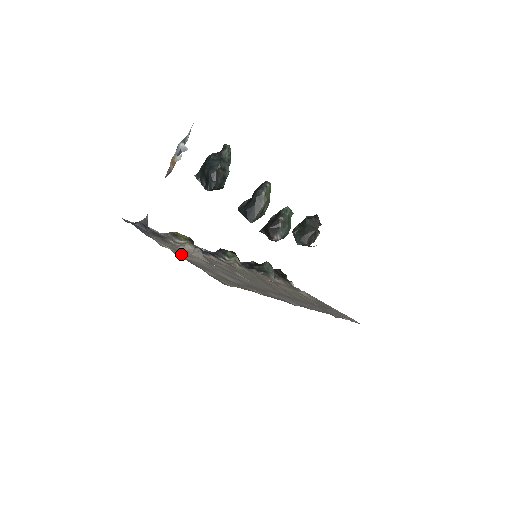
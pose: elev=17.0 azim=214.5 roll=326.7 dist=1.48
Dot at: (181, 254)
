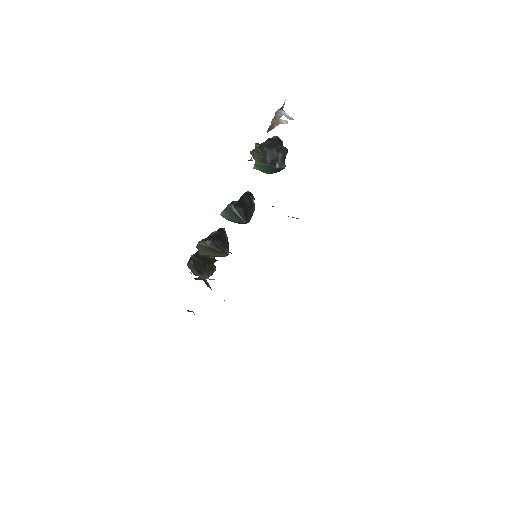
Dot at: occluded
